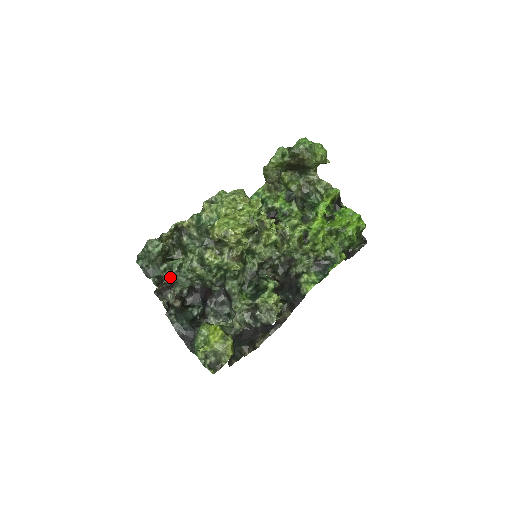
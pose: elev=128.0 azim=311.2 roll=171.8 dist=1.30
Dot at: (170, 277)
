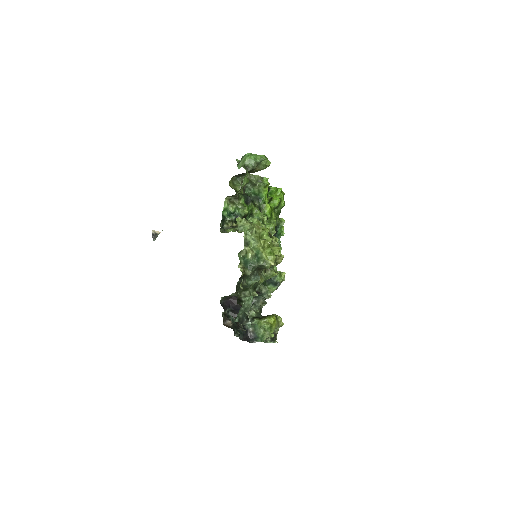
Dot at: (247, 312)
